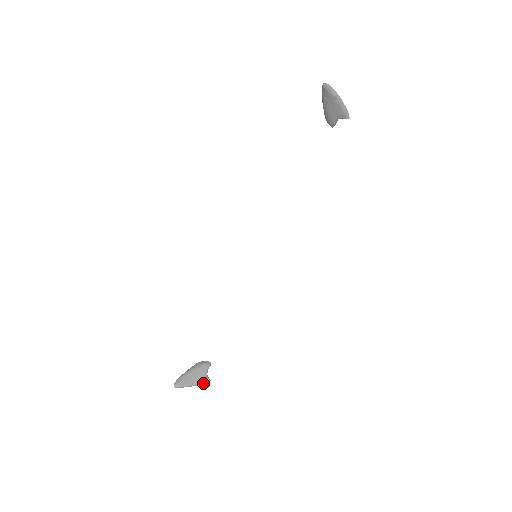
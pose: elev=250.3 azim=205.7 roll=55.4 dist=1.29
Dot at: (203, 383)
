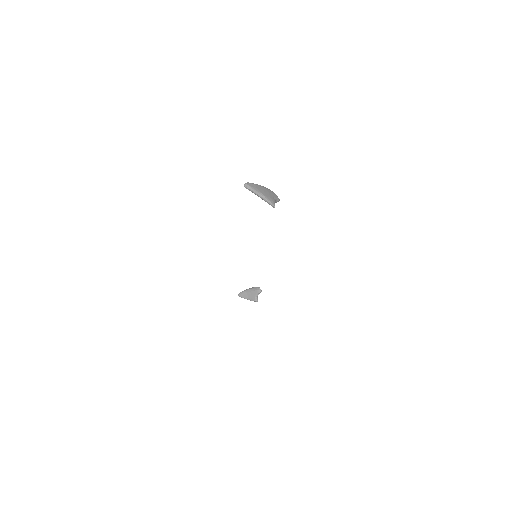
Dot at: occluded
